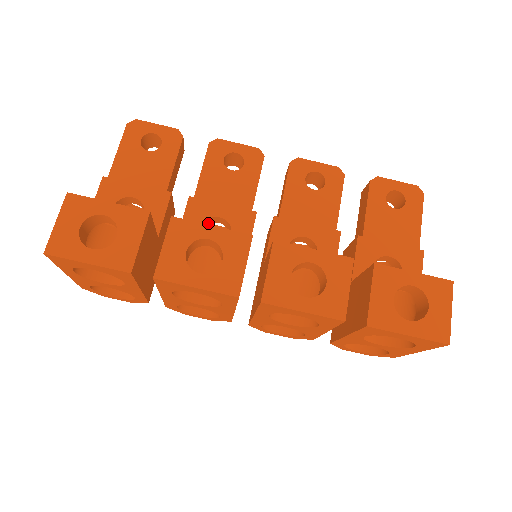
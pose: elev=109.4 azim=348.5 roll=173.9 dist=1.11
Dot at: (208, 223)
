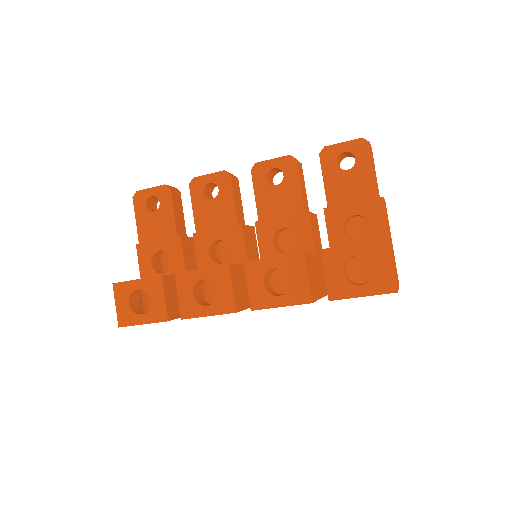
Dot at: (215, 245)
